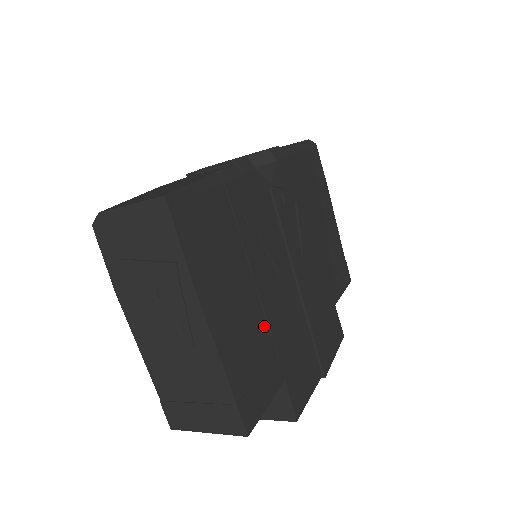
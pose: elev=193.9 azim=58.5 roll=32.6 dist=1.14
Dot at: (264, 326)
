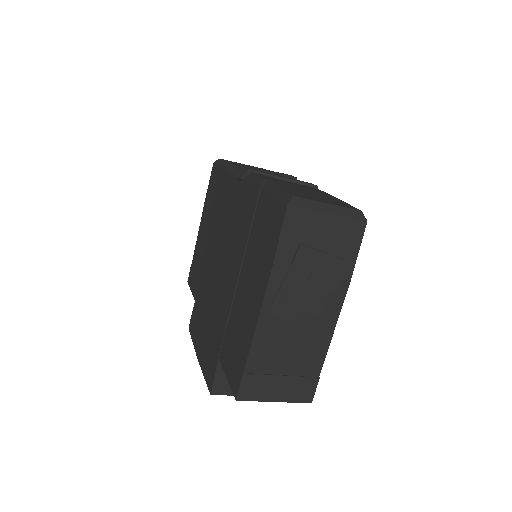
Dot at: occluded
